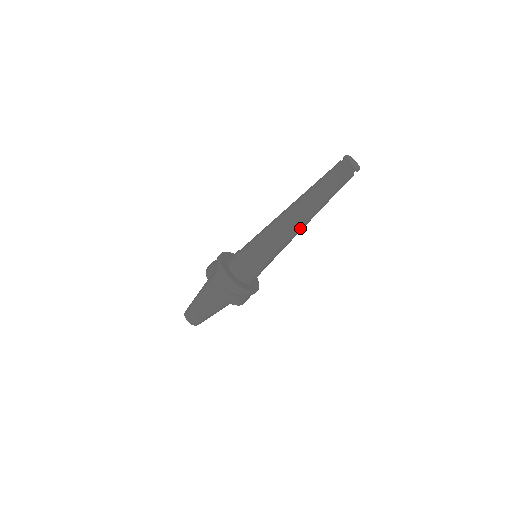
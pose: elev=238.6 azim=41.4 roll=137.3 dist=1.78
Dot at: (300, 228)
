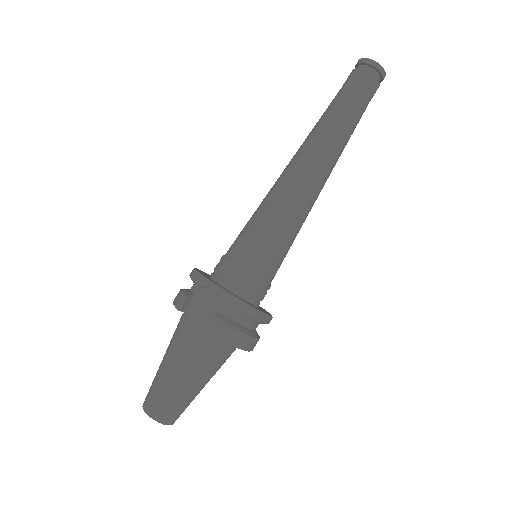
Dot at: (321, 182)
